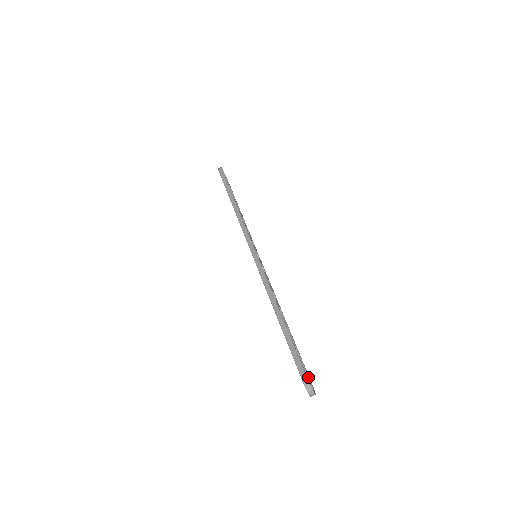
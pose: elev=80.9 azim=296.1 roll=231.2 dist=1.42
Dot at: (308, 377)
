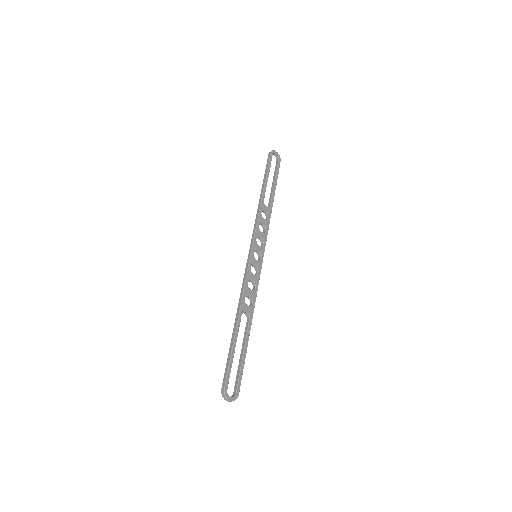
Dot at: (237, 384)
